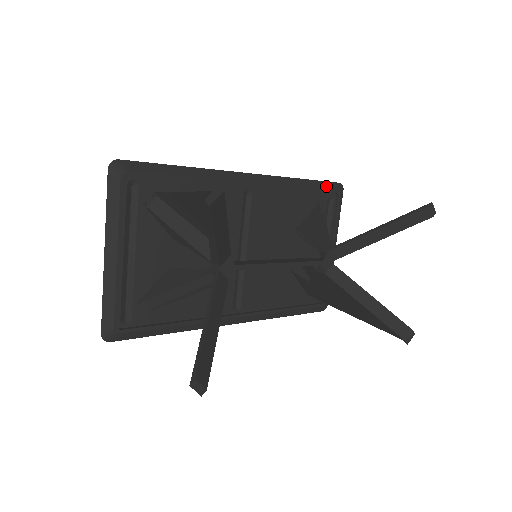
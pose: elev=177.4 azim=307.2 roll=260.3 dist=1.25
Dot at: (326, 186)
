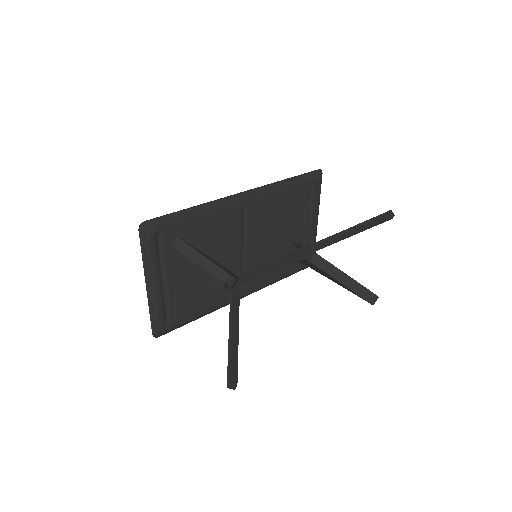
Dot at: (307, 177)
